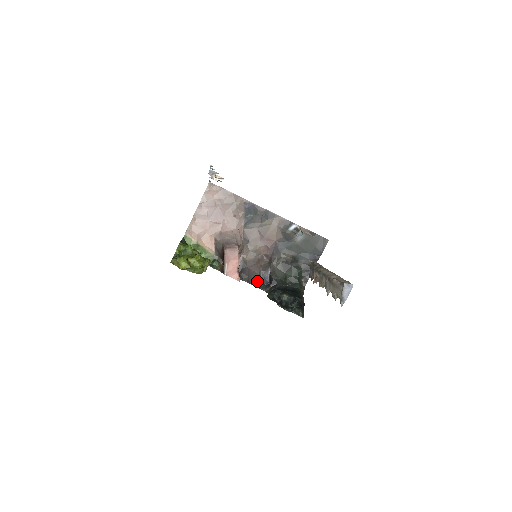
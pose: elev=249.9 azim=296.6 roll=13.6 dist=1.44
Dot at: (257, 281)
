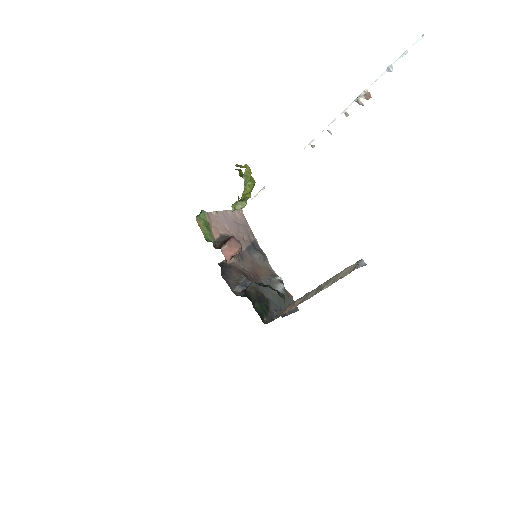
Dot at: (235, 282)
